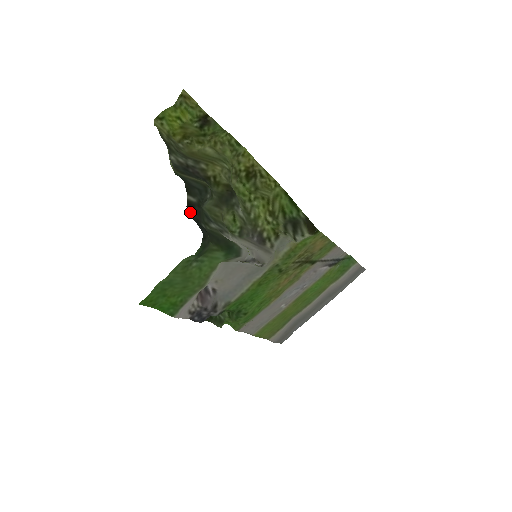
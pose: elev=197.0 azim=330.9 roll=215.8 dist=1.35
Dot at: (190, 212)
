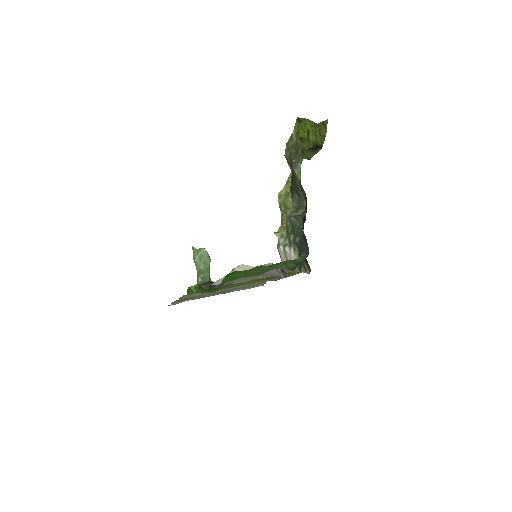
Dot at: occluded
